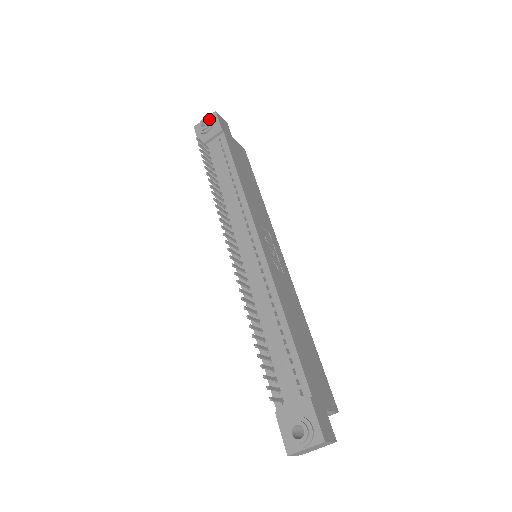
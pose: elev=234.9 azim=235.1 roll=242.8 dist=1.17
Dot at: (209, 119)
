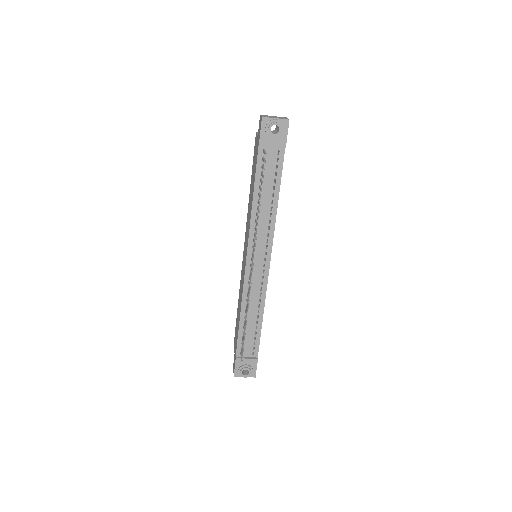
Dot at: (281, 129)
